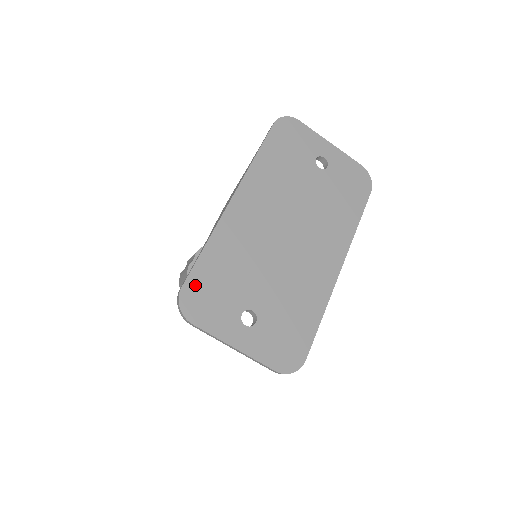
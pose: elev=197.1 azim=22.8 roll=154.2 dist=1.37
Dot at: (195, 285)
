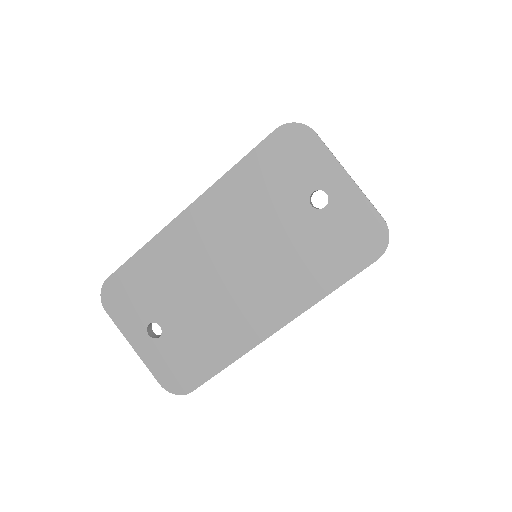
Dot at: (119, 281)
